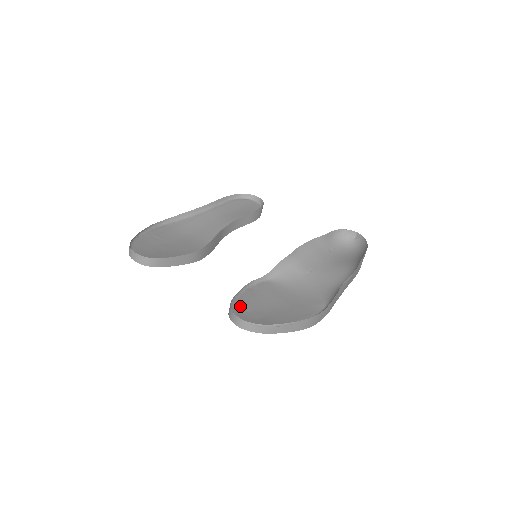
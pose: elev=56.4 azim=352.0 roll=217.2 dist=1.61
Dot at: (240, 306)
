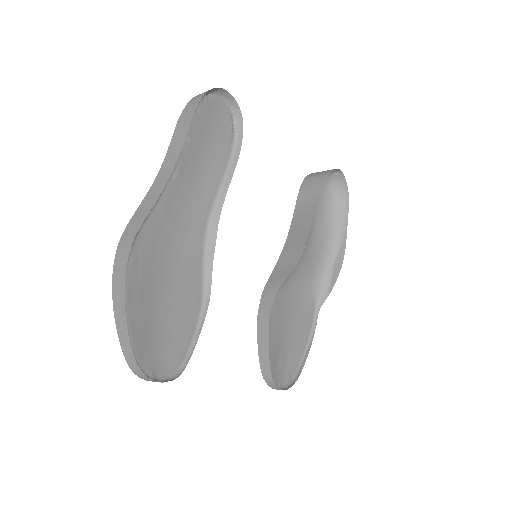
Dot at: (272, 364)
